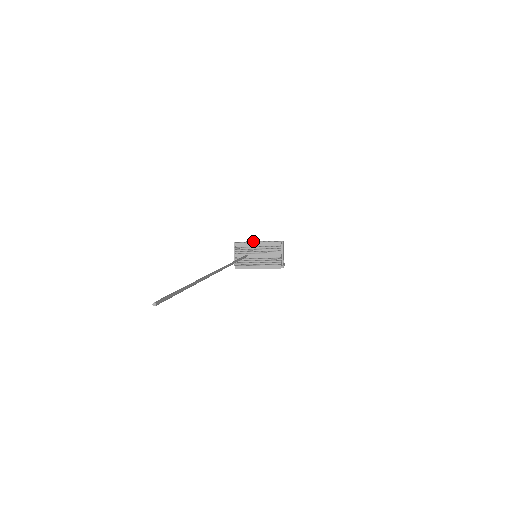
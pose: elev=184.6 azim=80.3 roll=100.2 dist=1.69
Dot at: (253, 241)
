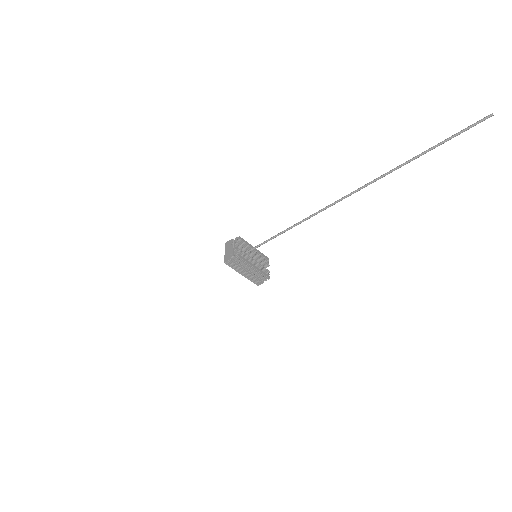
Dot at: occluded
